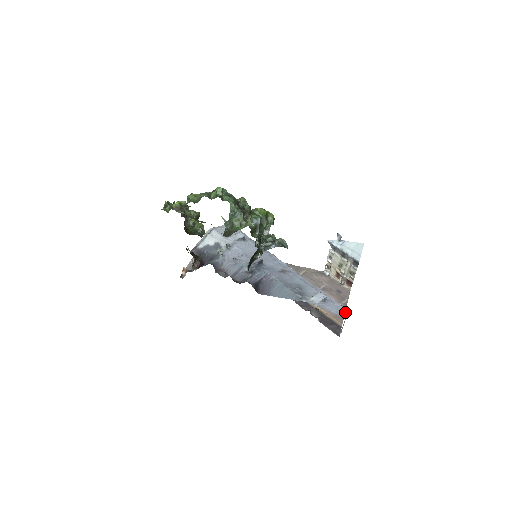
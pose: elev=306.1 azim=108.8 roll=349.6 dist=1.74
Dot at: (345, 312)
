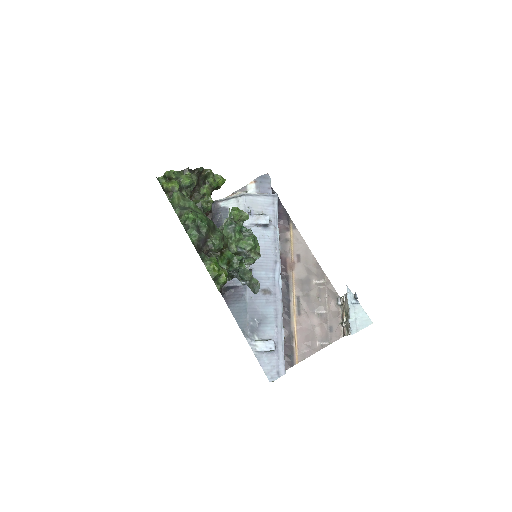
Dot at: (279, 375)
